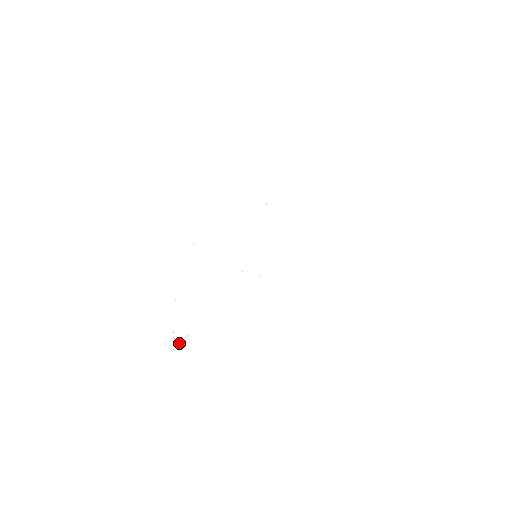
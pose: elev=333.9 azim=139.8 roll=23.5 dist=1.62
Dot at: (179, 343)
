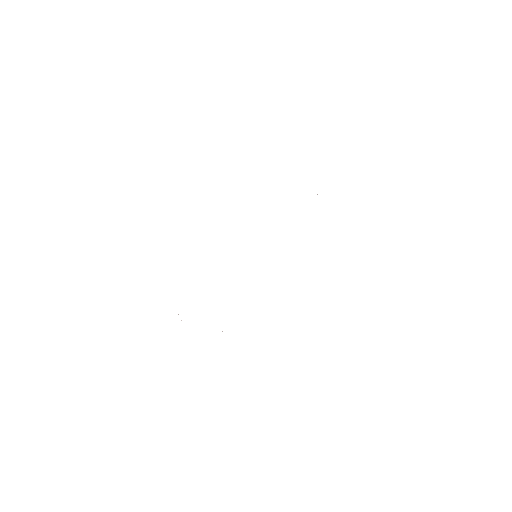
Dot at: occluded
